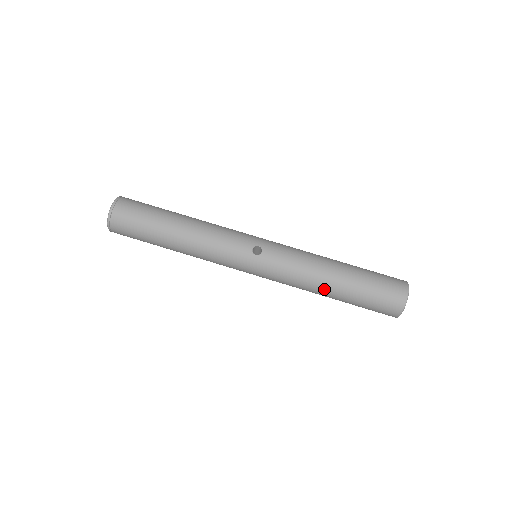
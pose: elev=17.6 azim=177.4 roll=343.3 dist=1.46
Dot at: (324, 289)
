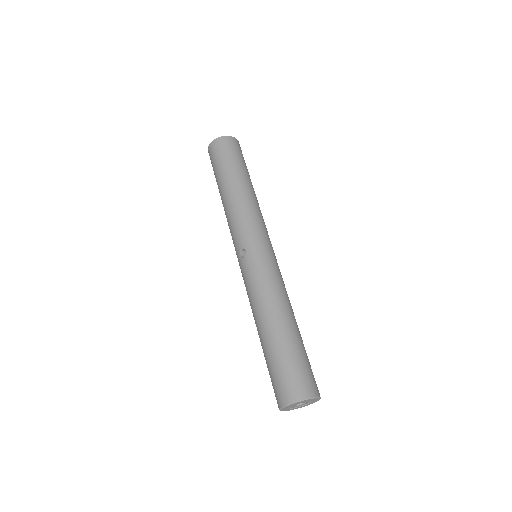
Dot at: occluded
